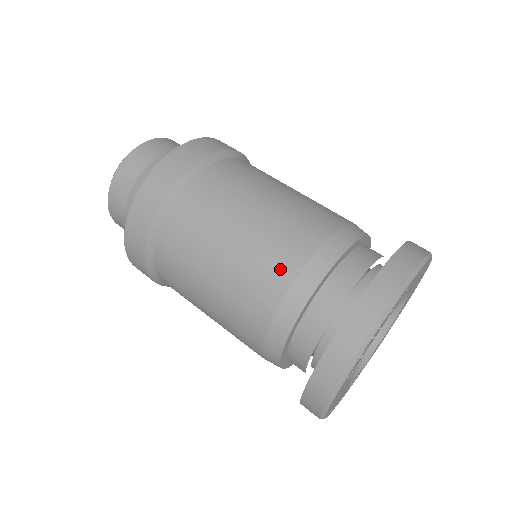
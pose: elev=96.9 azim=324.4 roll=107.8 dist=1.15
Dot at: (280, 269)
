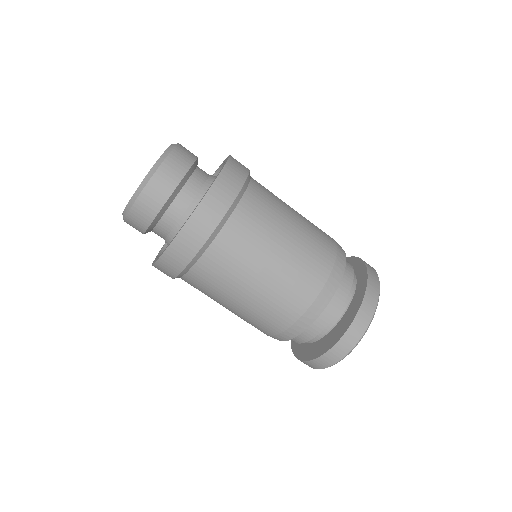
Dot at: (328, 240)
